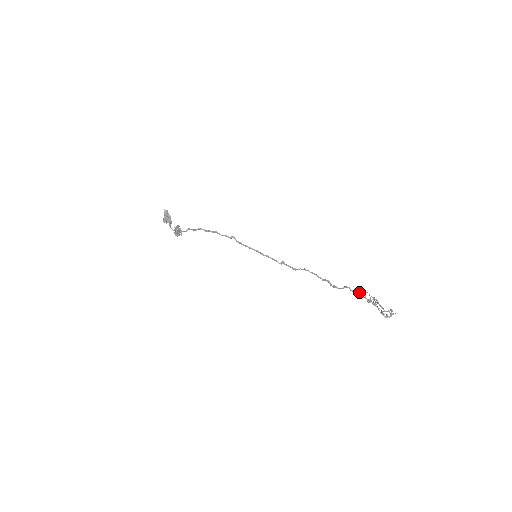
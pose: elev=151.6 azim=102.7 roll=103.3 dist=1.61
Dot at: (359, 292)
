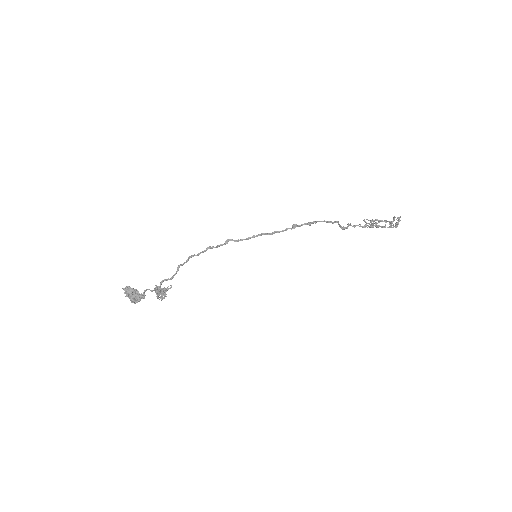
Dot at: (359, 224)
